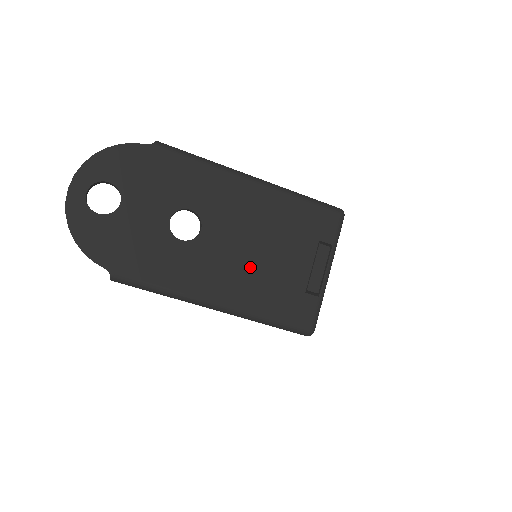
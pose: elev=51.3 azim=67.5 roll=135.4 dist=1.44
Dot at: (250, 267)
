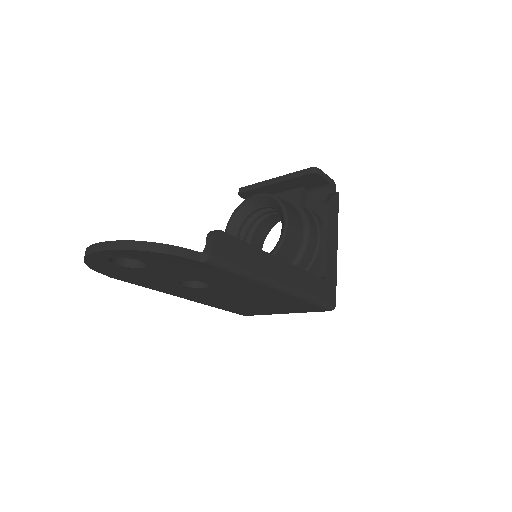
Dot at: (229, 301)
